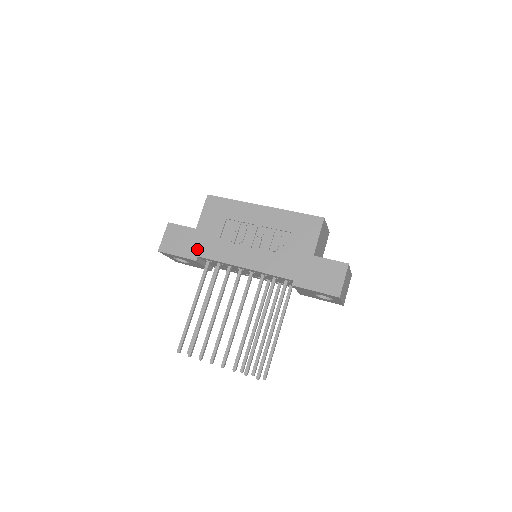
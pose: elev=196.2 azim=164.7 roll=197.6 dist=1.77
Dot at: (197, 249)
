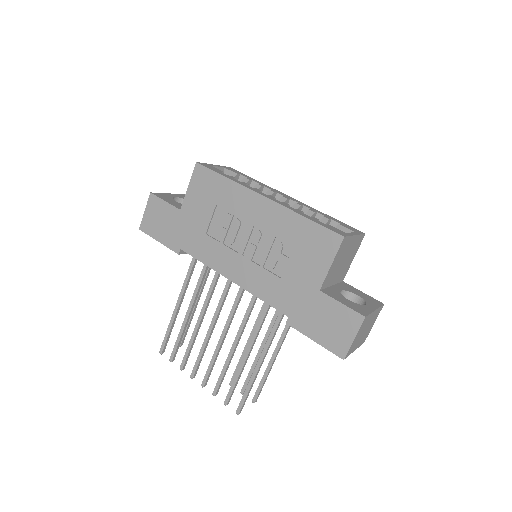
Dot at: (180, 239)
